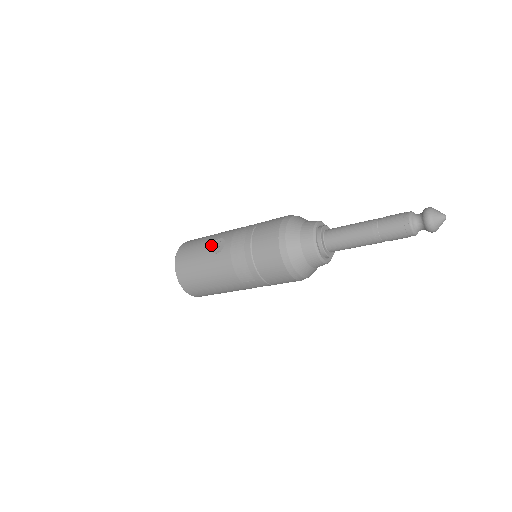
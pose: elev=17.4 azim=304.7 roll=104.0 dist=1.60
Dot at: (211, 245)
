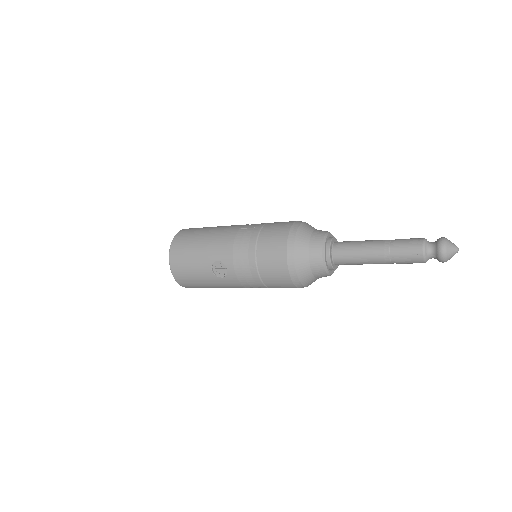
Dot at: (211, 268)
